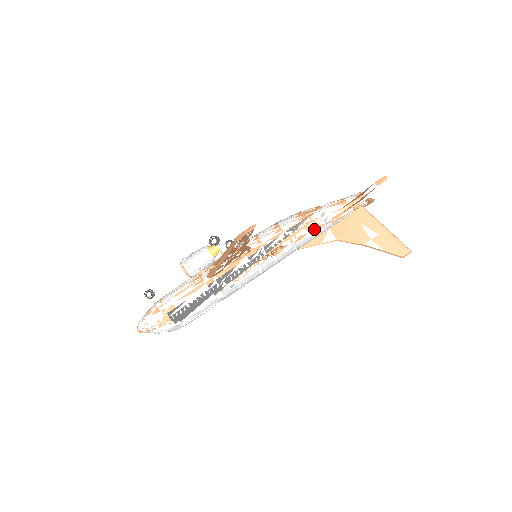
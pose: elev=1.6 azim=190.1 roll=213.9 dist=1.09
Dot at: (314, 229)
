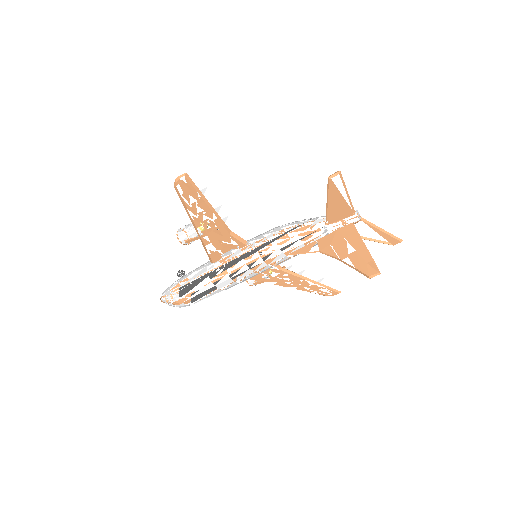
Dot at: occluded
